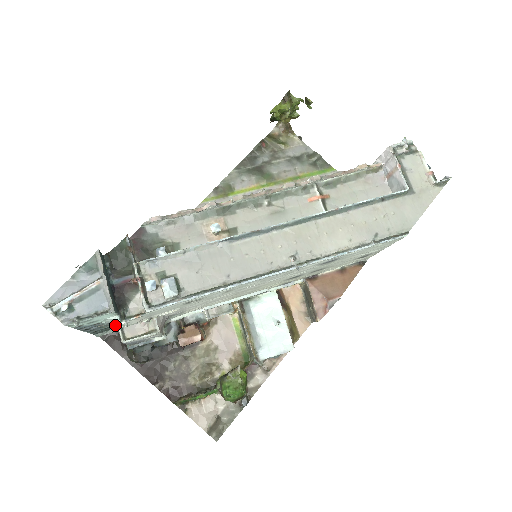
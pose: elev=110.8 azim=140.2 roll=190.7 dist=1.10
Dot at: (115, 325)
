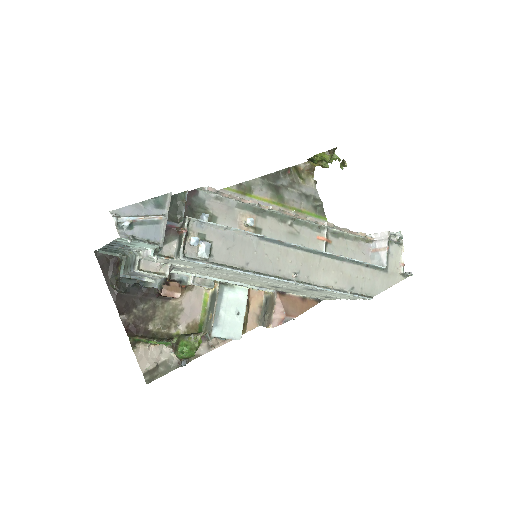
Dot at: (129, 253)
